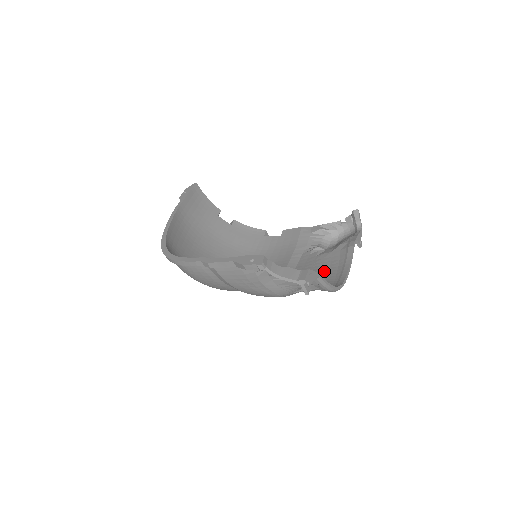
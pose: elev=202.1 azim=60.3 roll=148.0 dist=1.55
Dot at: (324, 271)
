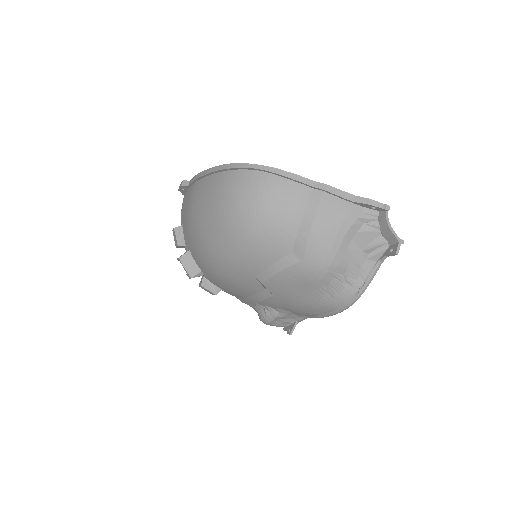
Dot at: occluded
